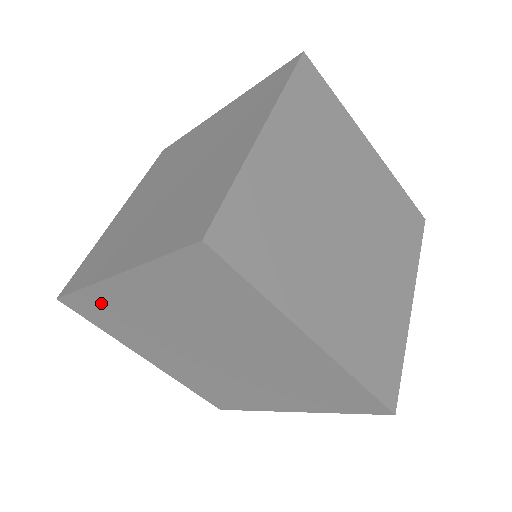
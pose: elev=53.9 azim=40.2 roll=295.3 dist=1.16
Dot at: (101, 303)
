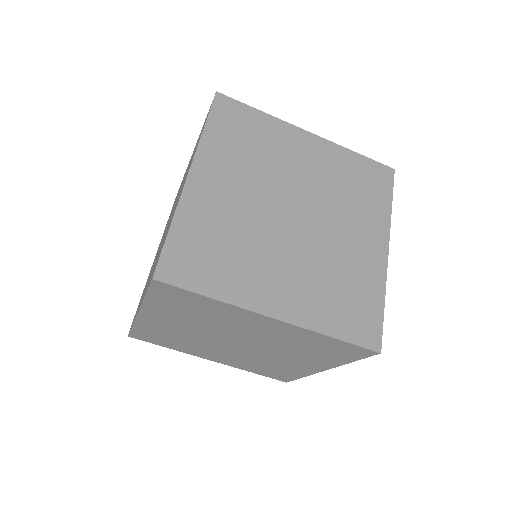
Dot at: (149, 331)
